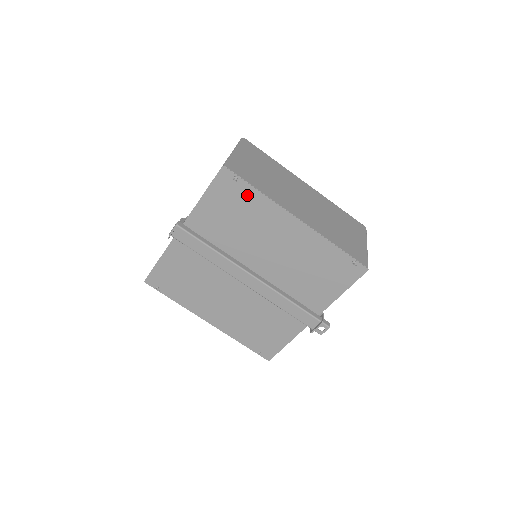
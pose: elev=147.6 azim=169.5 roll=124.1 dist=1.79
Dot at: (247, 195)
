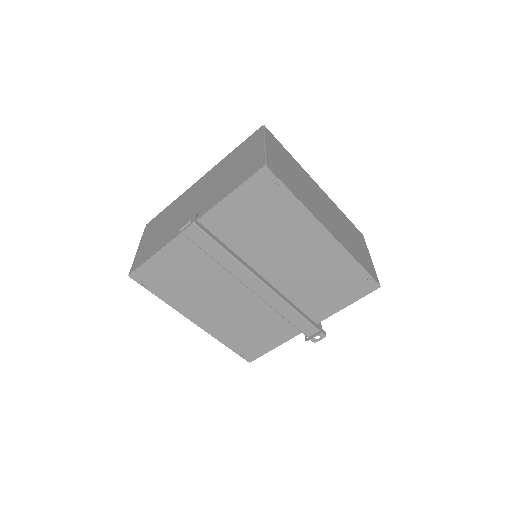
Dot at: (282, 200)
